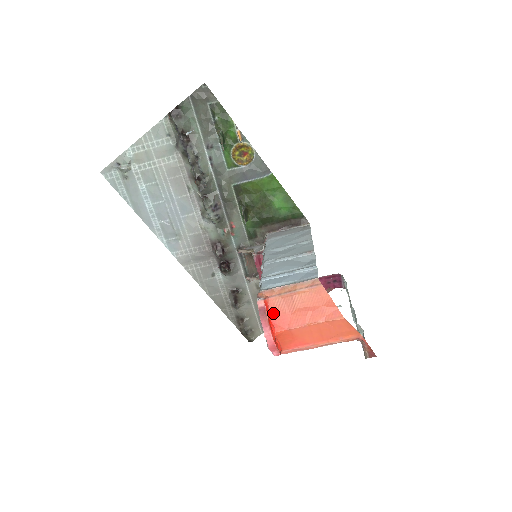
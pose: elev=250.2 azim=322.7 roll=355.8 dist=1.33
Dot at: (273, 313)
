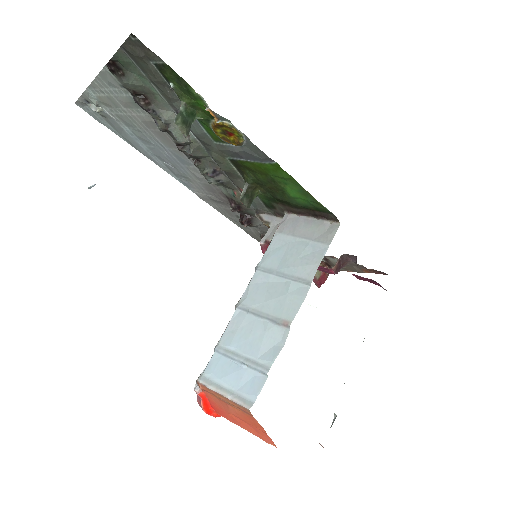
Dot at: (211, 402)
